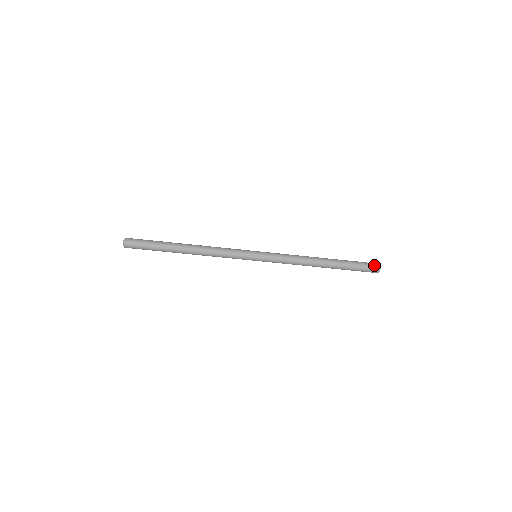
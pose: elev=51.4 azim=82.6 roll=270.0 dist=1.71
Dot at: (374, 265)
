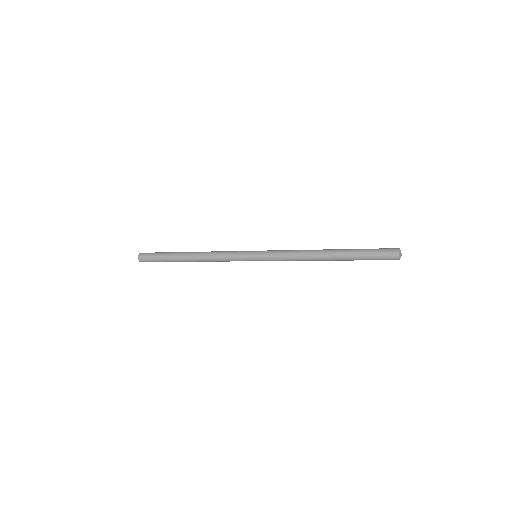
Dot at: (390, 257)
